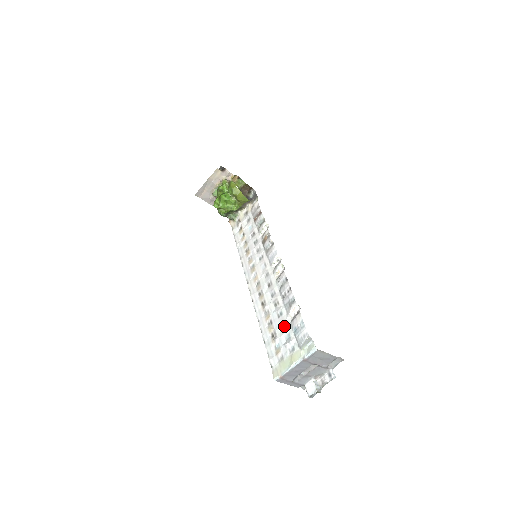
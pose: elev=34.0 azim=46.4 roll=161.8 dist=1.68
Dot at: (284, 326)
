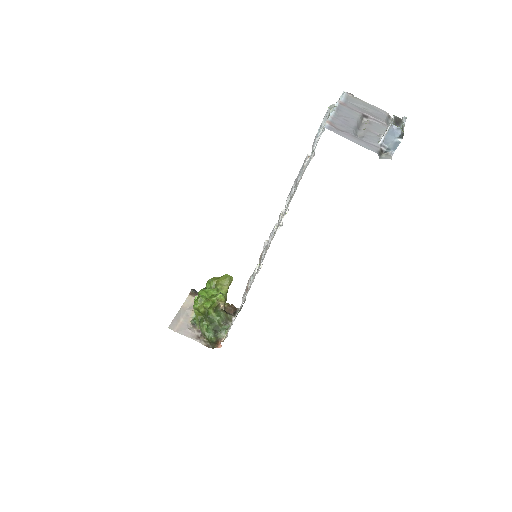
Dot at: (308, 164)
